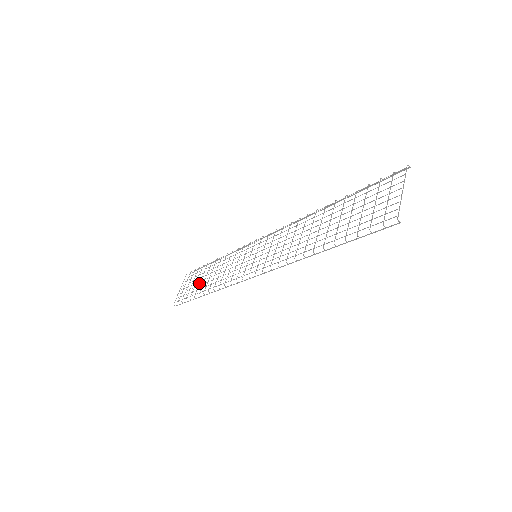
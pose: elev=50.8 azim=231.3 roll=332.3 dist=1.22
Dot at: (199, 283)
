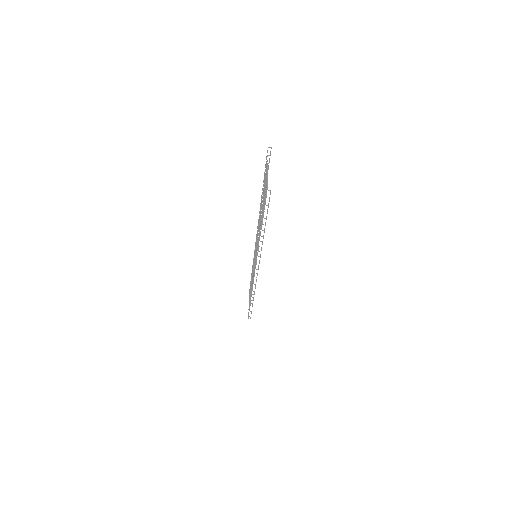
Dot at: occluded
